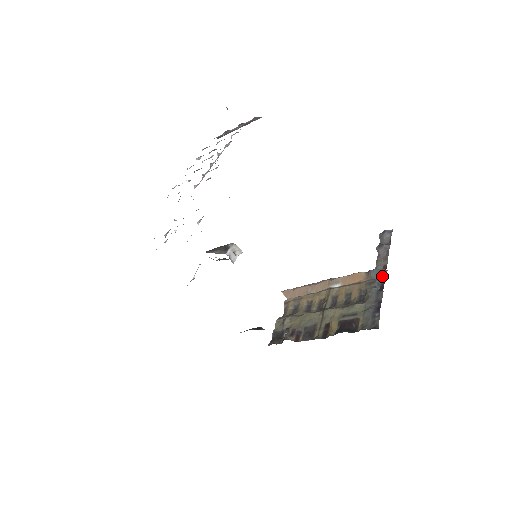
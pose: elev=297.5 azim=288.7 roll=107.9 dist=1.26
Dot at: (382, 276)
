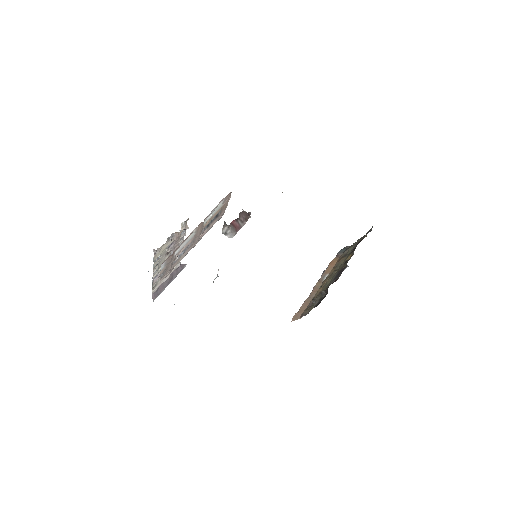
Dot at: occluded
